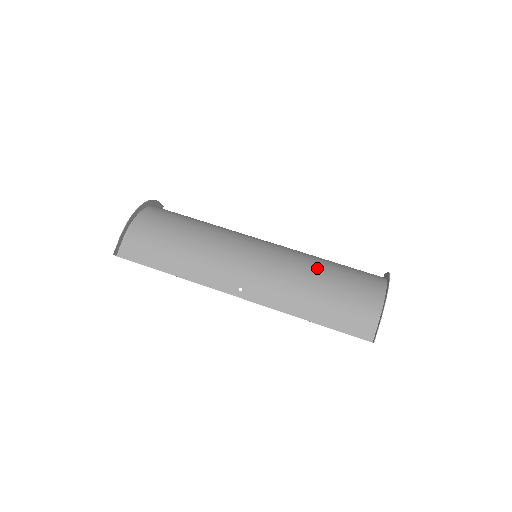
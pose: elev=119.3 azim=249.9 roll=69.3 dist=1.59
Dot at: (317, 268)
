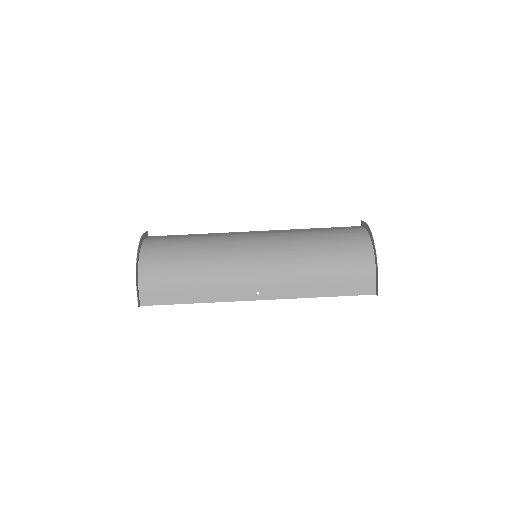
Dot at: (312, 249)
